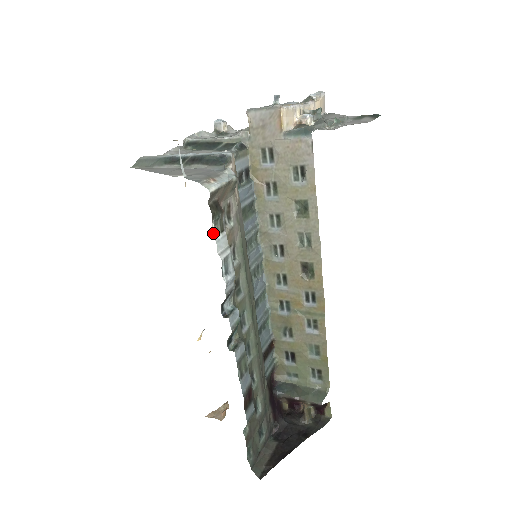
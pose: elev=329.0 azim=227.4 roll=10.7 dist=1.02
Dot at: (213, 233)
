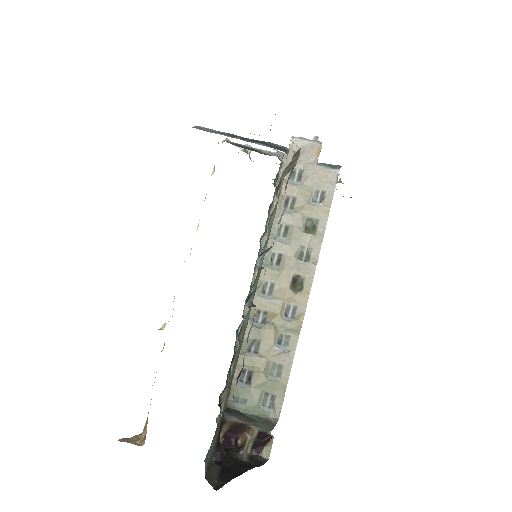
Dot at: (286, 182)
